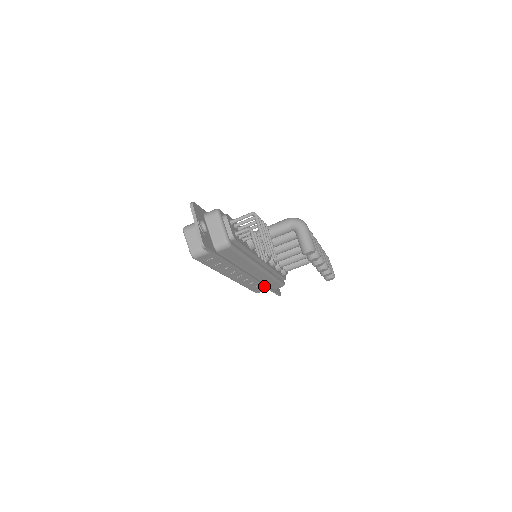
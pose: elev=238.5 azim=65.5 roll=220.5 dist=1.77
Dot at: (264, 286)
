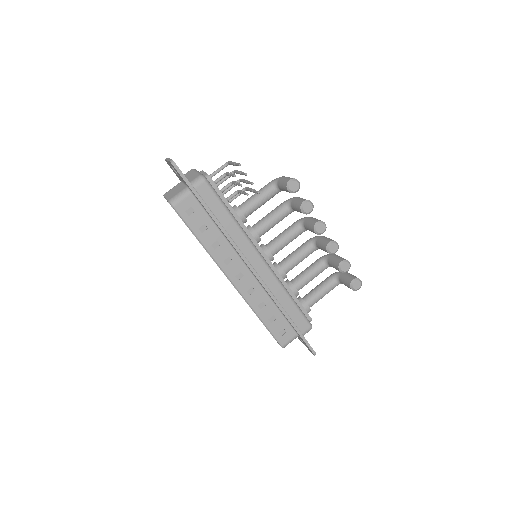
Dot at: (280, 308)
